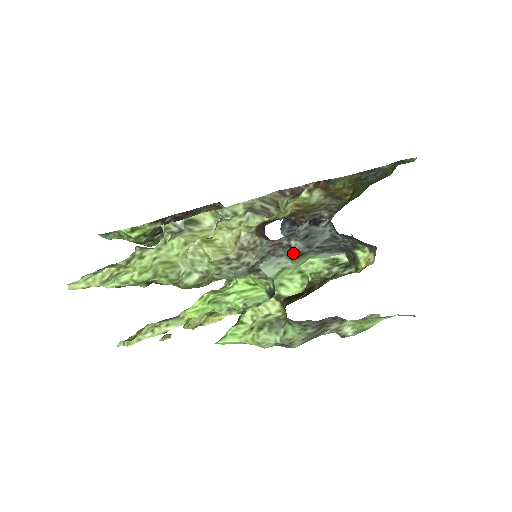
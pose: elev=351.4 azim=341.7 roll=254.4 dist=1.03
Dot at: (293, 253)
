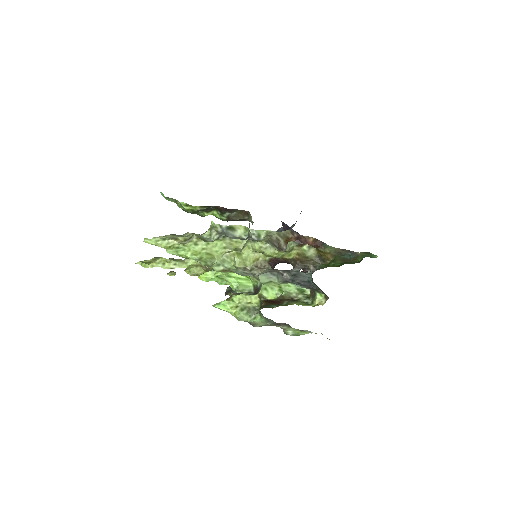
Dot at: (282, 279)
